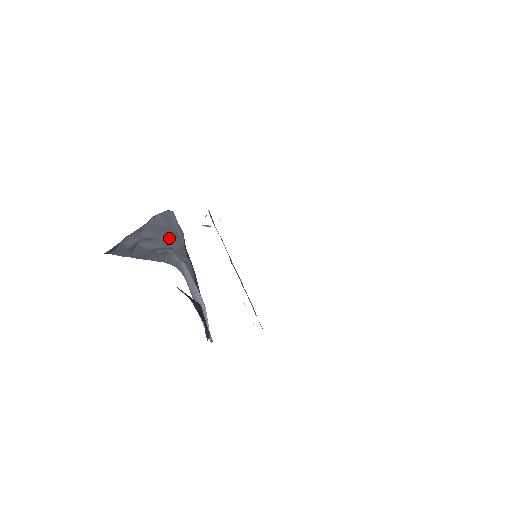
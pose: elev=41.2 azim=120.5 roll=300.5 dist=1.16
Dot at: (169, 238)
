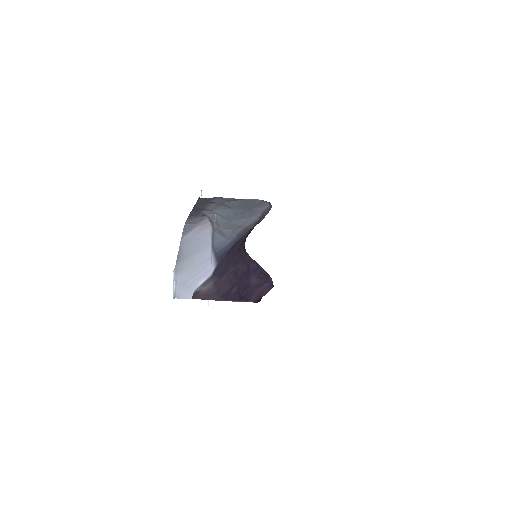
Dot at: (239, 215)
